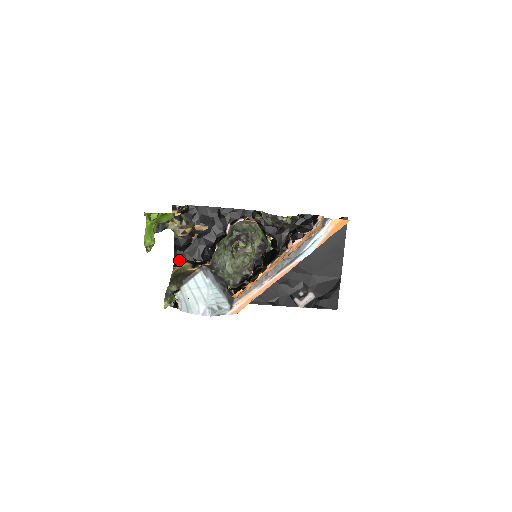
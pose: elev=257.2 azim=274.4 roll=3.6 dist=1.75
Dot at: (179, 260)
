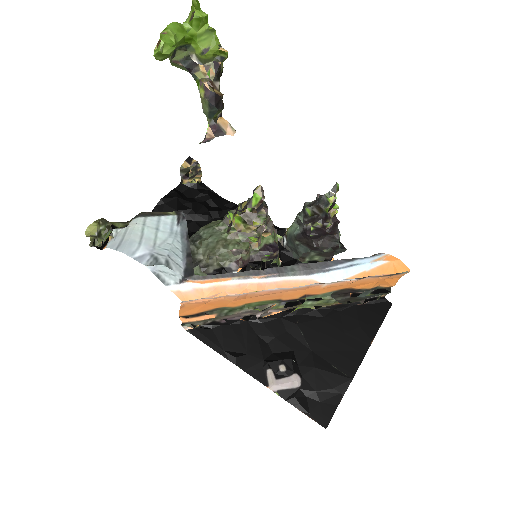
Dot at: occluded
